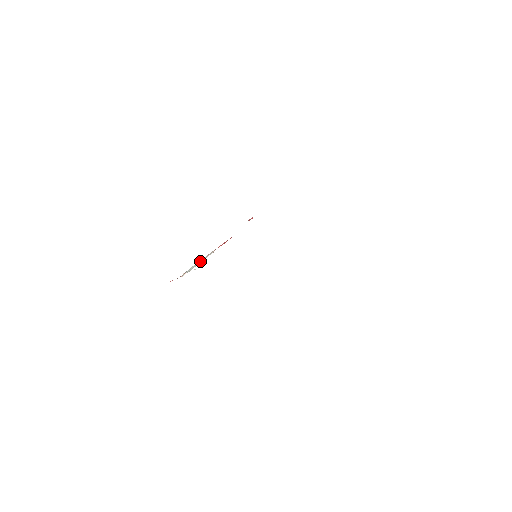
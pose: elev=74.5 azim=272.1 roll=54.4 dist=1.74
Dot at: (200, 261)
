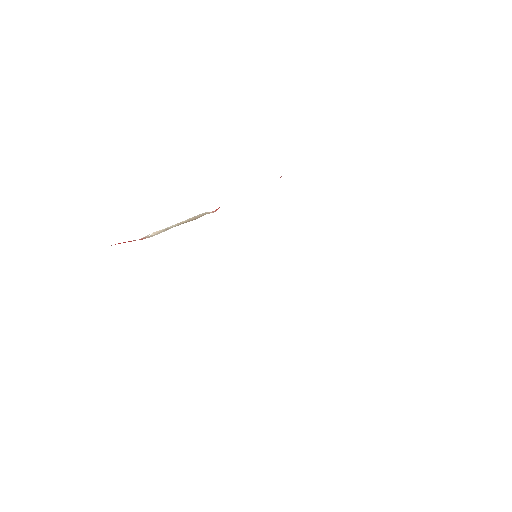
Dot at: occluded
